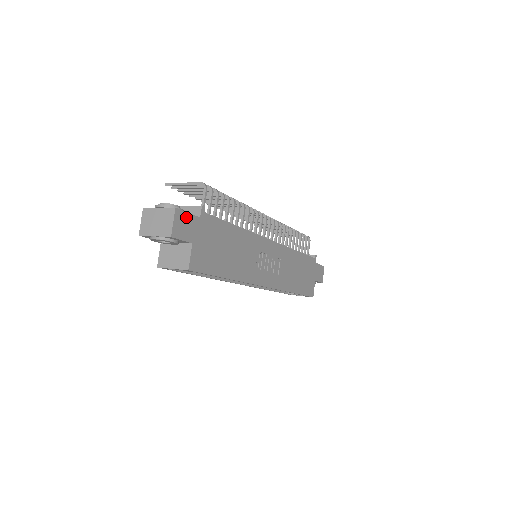
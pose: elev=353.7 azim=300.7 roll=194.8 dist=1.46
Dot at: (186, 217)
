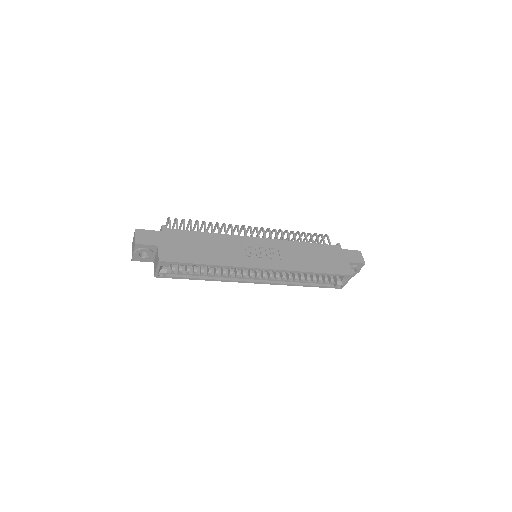
Dot at: (147, 232)
